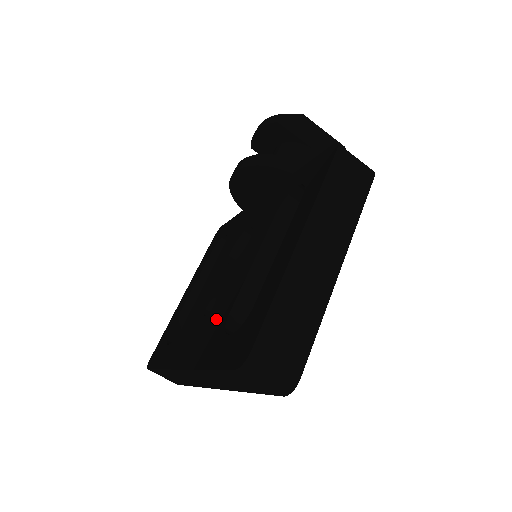
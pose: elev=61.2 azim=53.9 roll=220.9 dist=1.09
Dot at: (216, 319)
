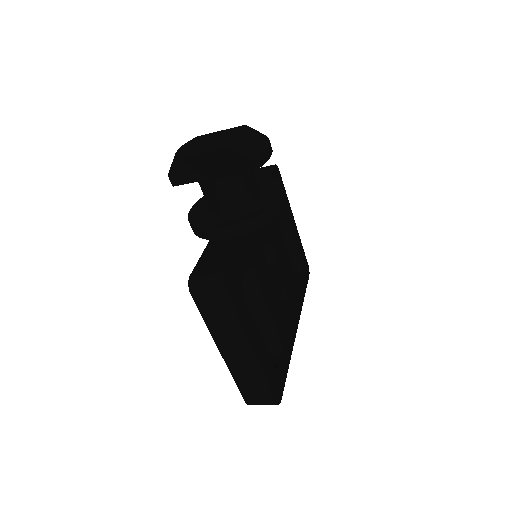
Dot at: occluded
